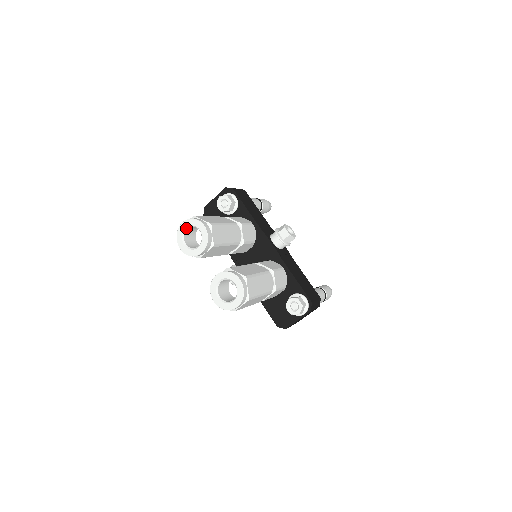
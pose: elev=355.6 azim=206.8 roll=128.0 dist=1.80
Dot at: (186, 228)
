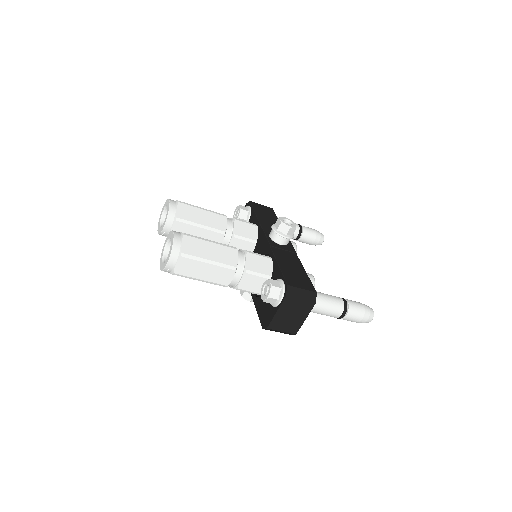
Dot at: (163, 211)
